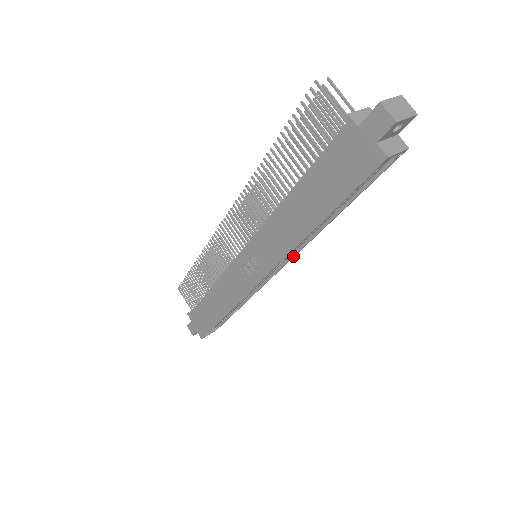
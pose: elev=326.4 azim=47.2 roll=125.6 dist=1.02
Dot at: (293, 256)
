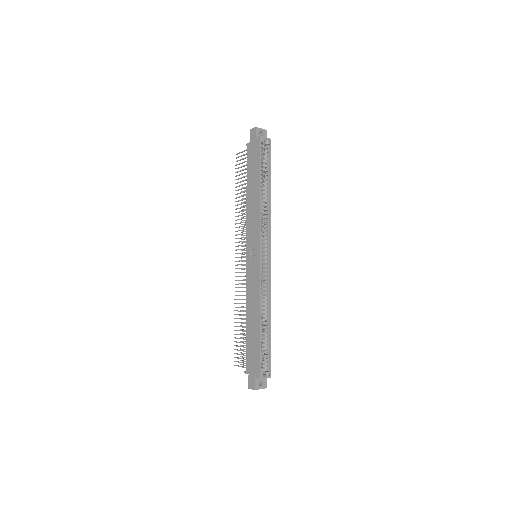
Dot at: (270, 233)
